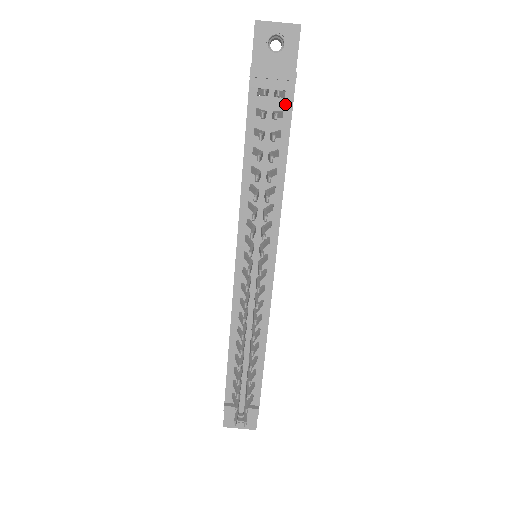
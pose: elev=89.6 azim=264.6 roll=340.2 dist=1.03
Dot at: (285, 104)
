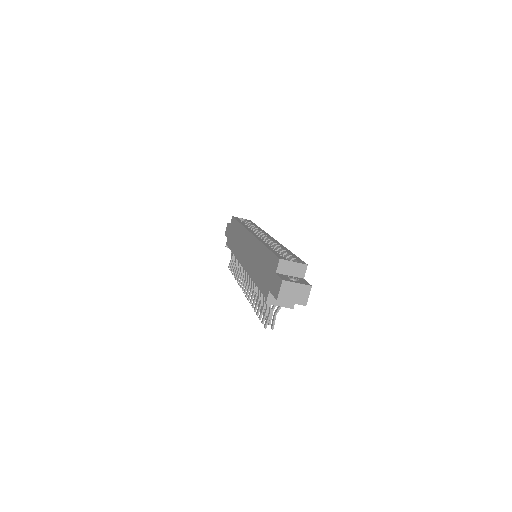
Dot at: occluded
